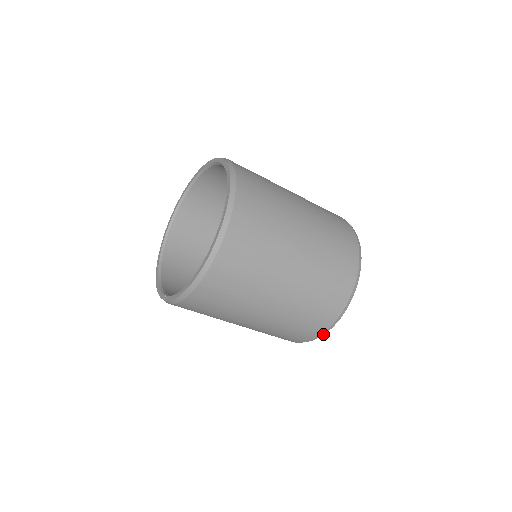
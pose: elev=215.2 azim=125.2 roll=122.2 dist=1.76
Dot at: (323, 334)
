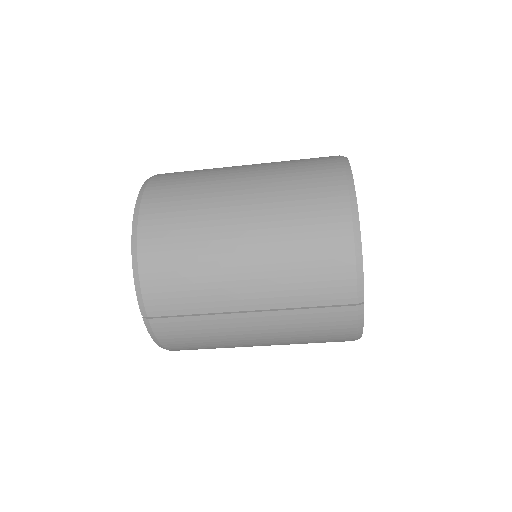
Dot at: (358, 231)
